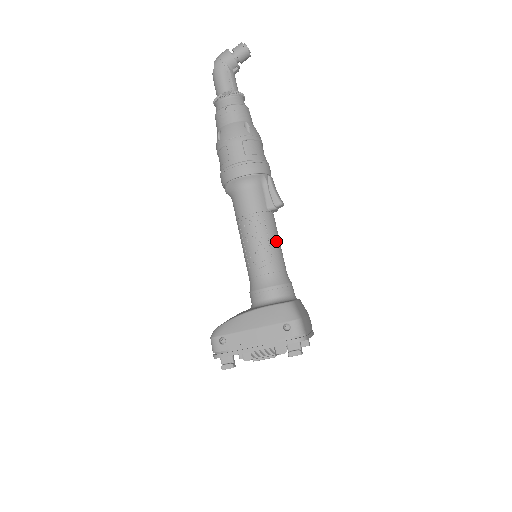
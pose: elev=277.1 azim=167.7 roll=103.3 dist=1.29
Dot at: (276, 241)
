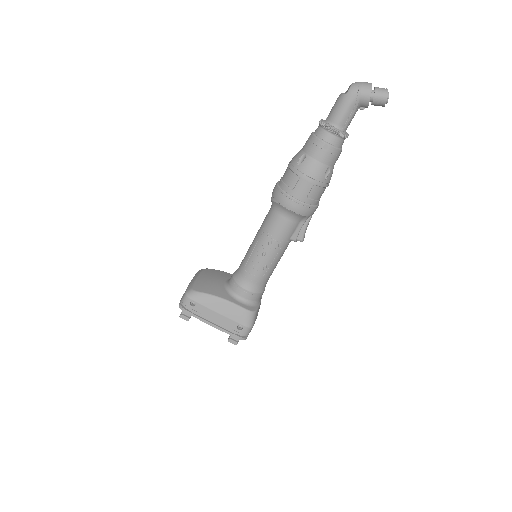
Dot at: (277, 262)
